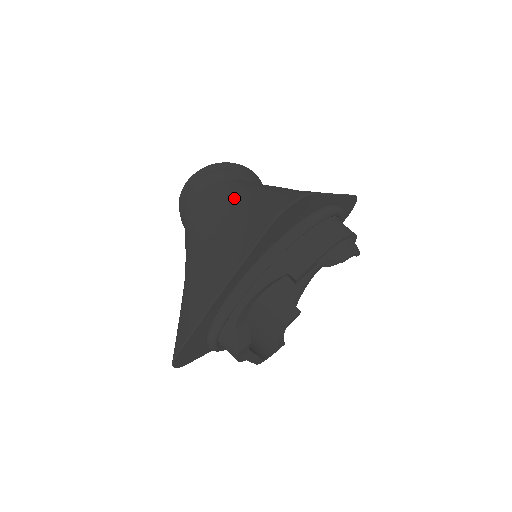
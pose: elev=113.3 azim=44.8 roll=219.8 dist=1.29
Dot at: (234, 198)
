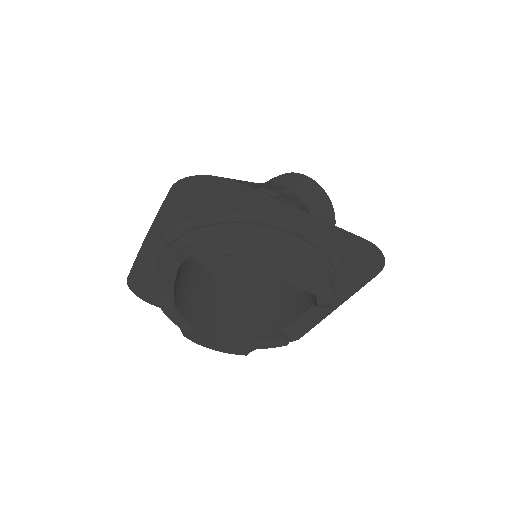
Dot at: occluded
